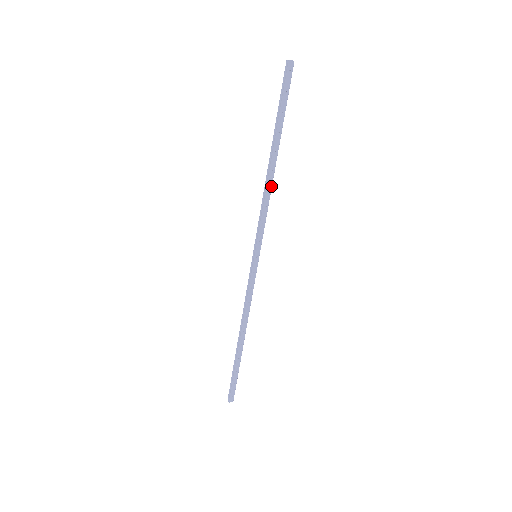
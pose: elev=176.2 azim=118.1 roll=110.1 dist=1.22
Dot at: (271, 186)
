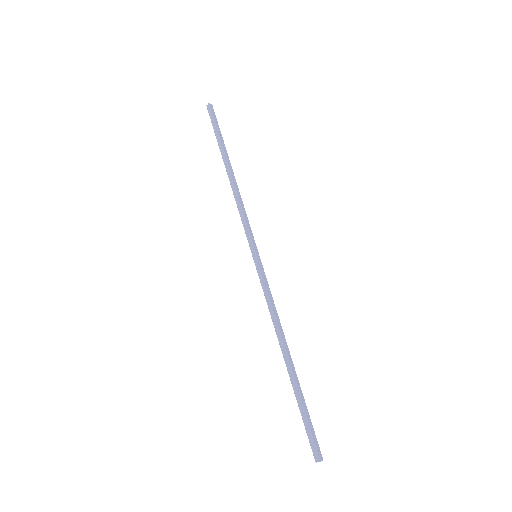
Dot at: (238, 190)
